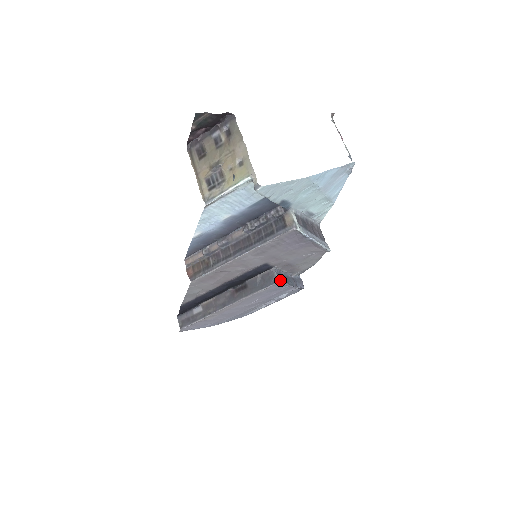
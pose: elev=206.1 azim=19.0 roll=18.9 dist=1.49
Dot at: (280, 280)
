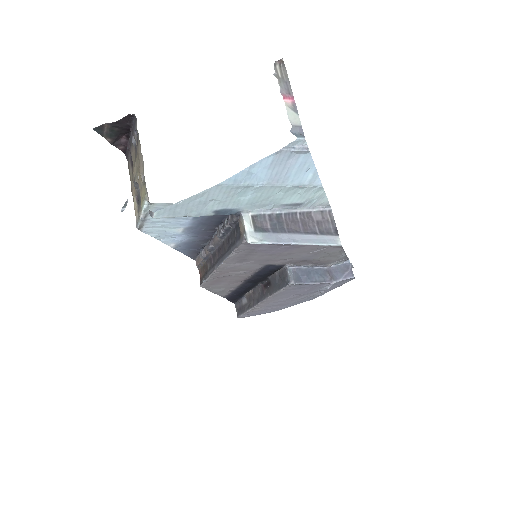
Dot at: (293, 281)
